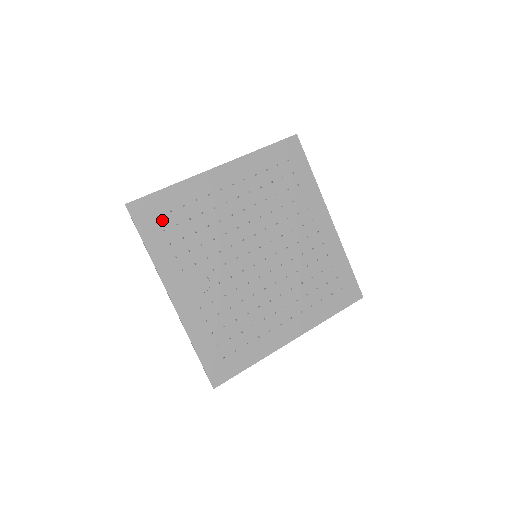
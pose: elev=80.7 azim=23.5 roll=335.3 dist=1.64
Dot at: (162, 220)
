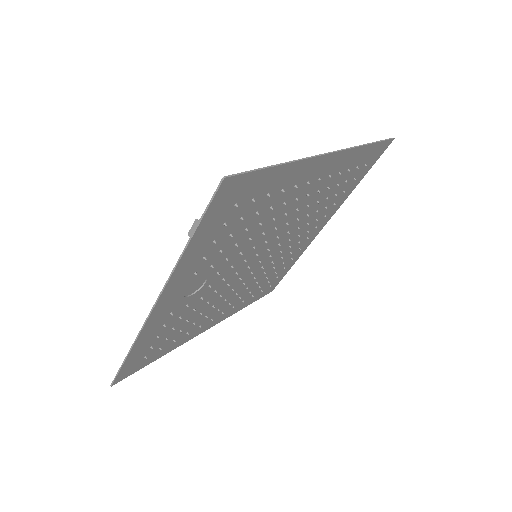
Dot at: (235, 209)
